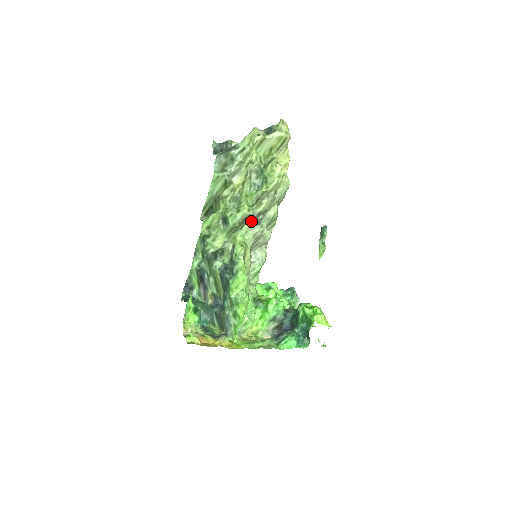
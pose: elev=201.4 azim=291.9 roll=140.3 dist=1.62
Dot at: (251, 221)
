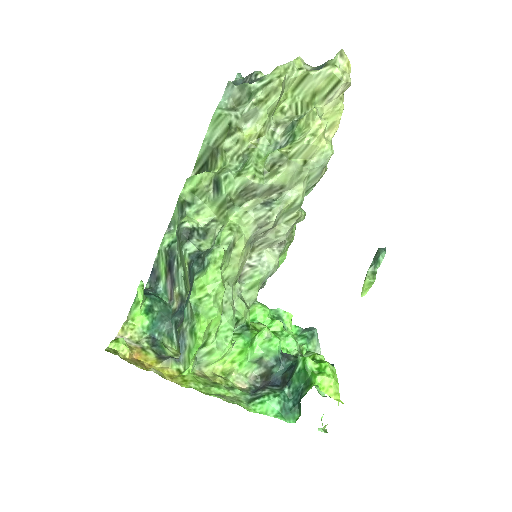
Dot at: (257, 197)
